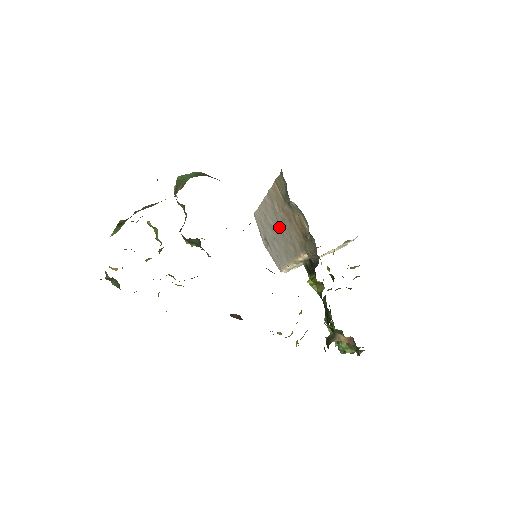
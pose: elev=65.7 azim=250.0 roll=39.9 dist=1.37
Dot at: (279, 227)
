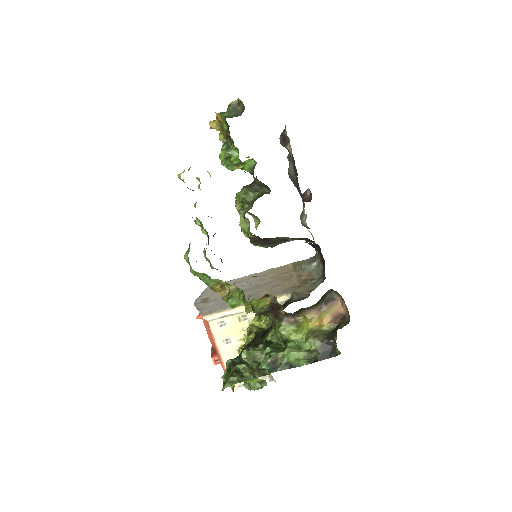
Dot at: (256, 286)
